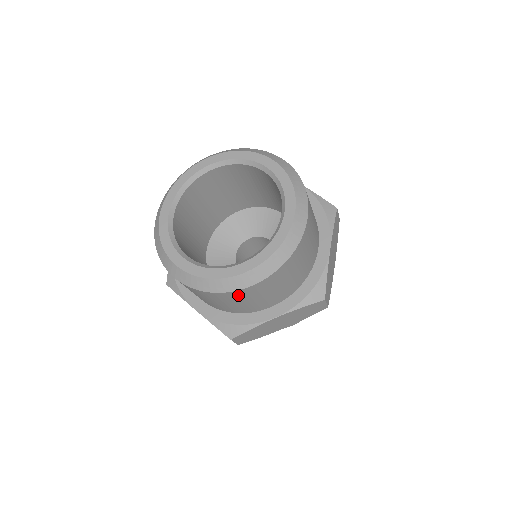
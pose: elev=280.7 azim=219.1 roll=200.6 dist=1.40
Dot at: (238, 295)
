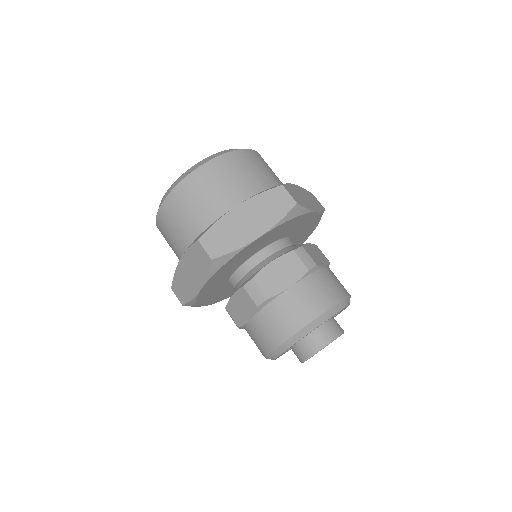
Dot at: (195, 182)
